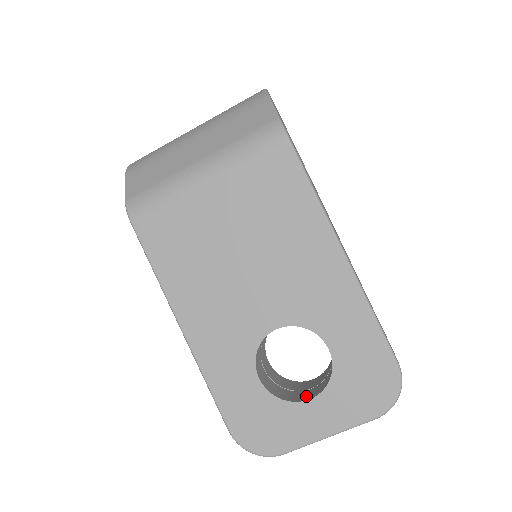
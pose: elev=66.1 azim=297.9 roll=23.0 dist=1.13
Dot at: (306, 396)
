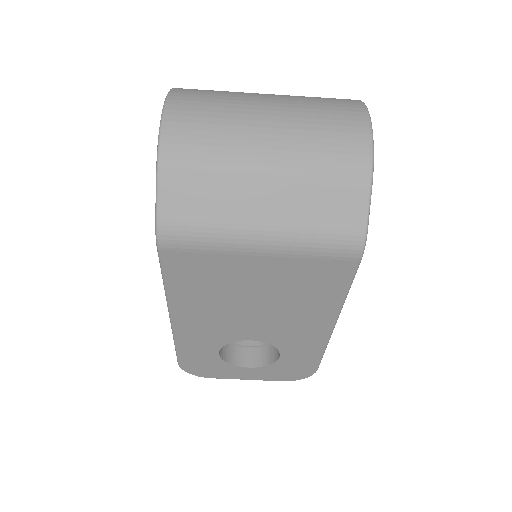
Dot at: (245, 359)
